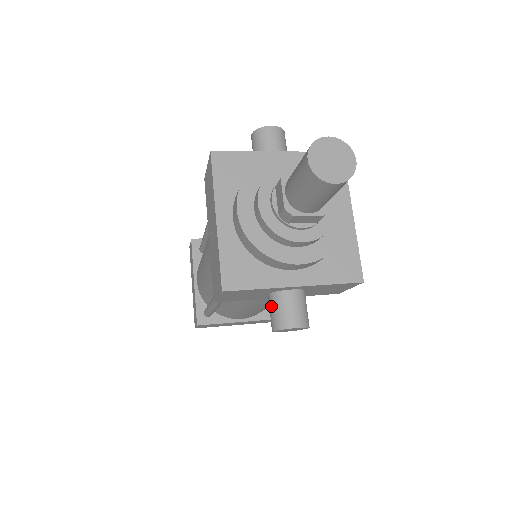
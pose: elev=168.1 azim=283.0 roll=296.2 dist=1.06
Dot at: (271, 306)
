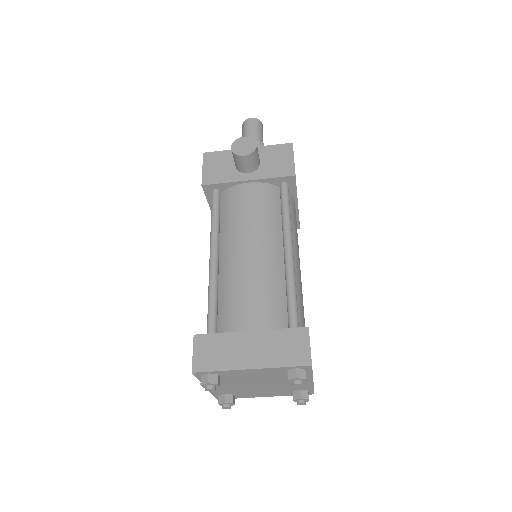
Dot at: occluded
